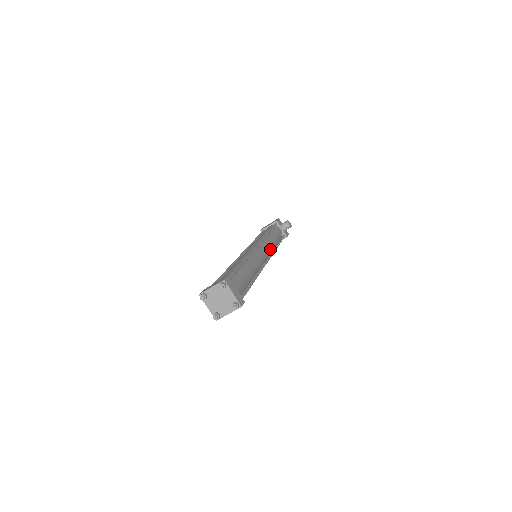
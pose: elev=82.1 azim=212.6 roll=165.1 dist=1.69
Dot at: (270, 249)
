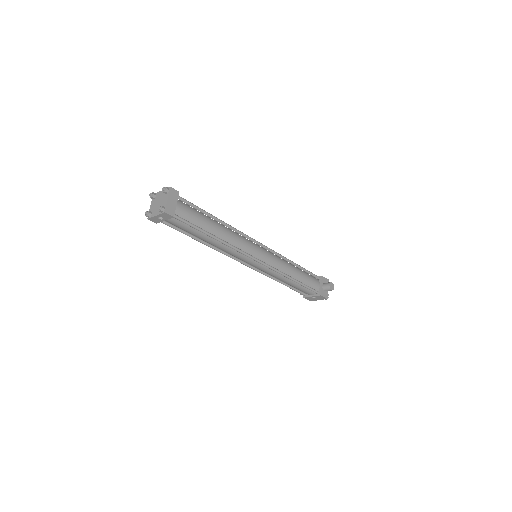
Dot at: (277, 266)
